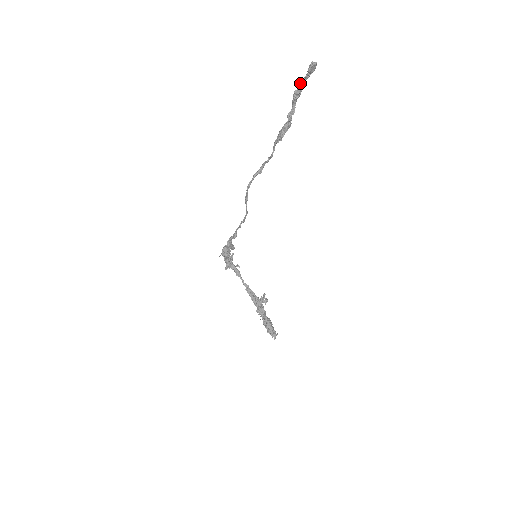
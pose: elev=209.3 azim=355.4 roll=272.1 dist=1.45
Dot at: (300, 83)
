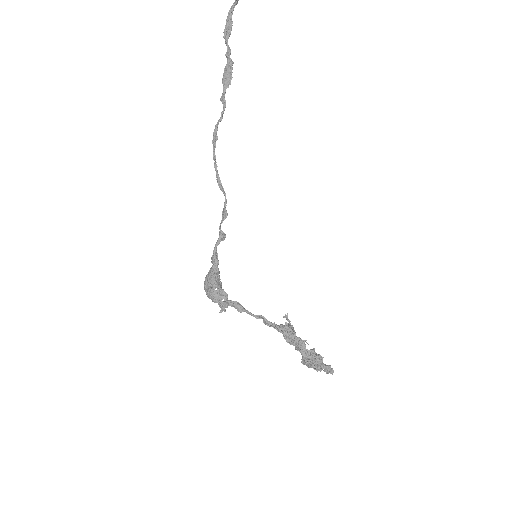
Dot at: (226, 20)
